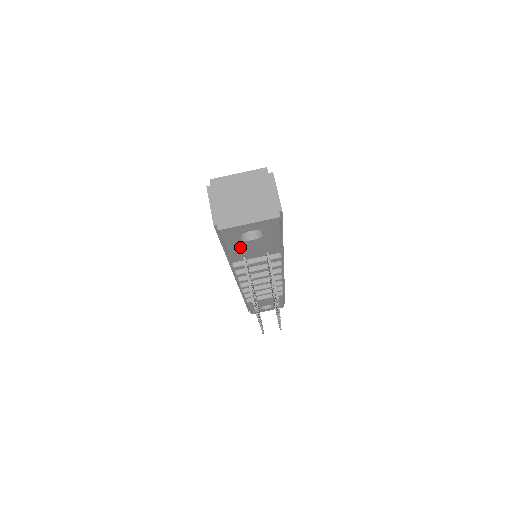
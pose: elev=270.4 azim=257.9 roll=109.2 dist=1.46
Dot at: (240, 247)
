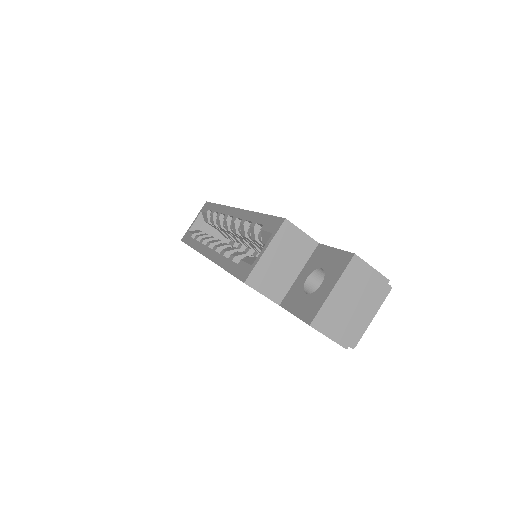
Dot at: occluded
